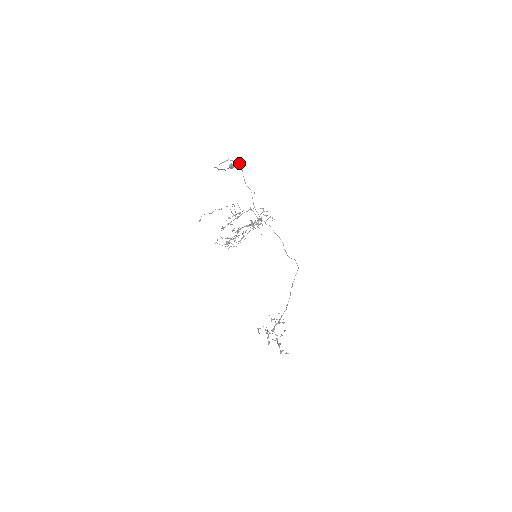
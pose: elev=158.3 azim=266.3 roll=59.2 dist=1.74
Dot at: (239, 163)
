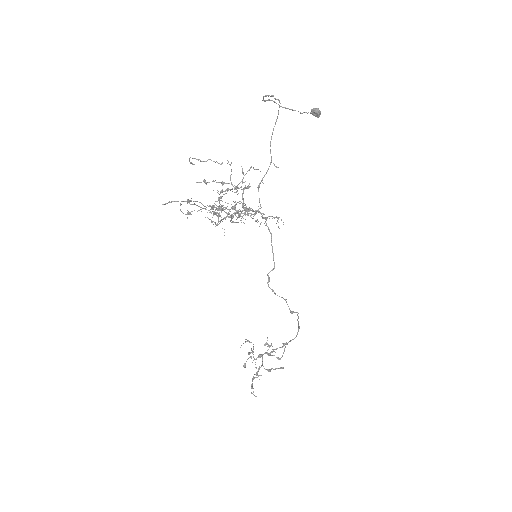
Dot at: occluded
